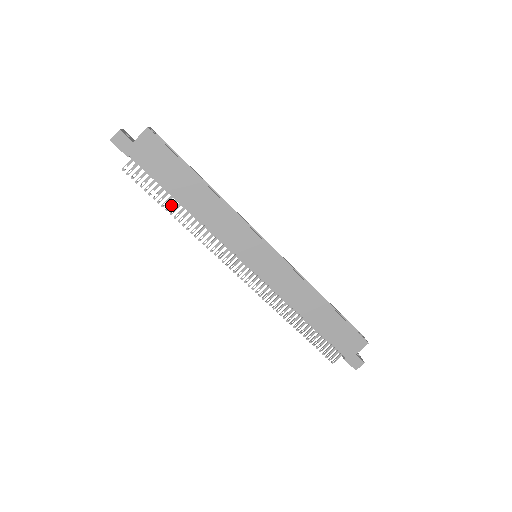
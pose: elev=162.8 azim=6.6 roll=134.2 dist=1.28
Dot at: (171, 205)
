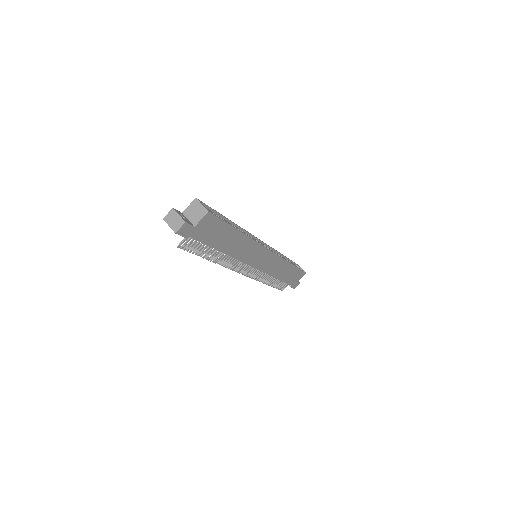
Dot at: (210, 254)
